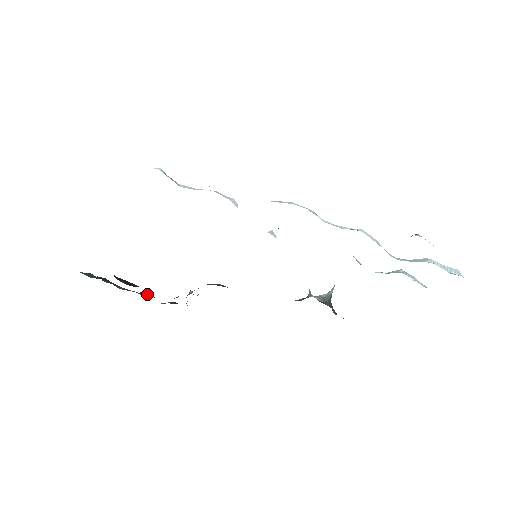
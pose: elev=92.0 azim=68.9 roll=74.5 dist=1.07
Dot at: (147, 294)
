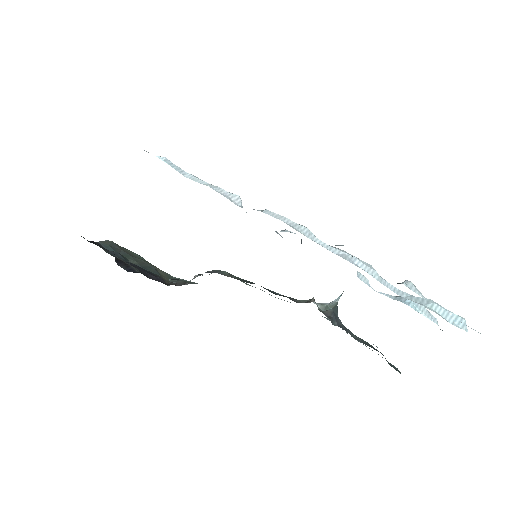
Dot at: (150, 275)
